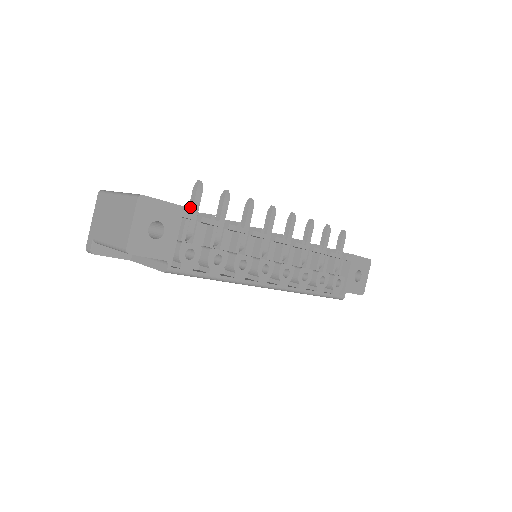
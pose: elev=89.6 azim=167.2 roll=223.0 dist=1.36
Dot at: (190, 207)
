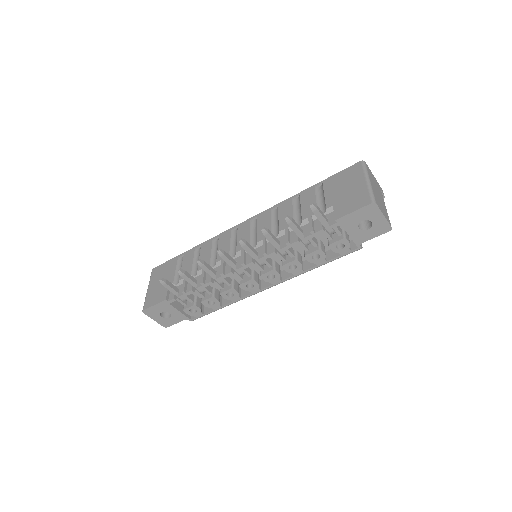
Dot at: (172, 290)
